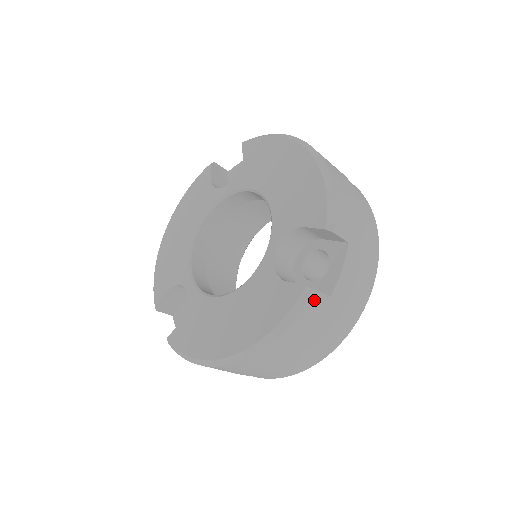
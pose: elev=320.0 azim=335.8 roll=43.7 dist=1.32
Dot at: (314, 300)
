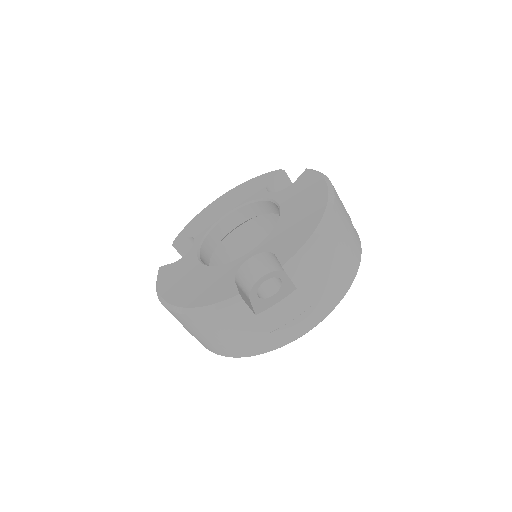
Dot at: (240, 308)
